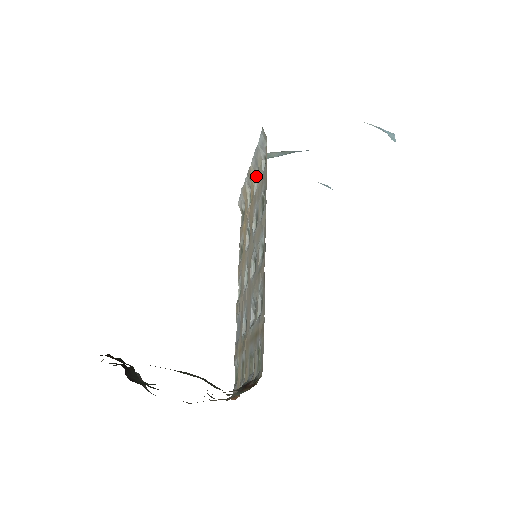
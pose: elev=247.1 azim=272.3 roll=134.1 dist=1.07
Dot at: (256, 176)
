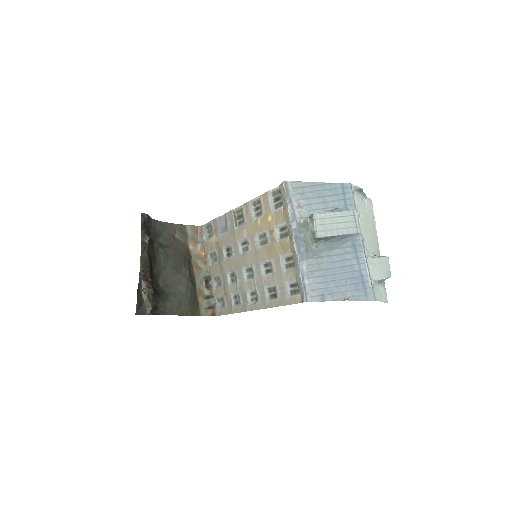
Dot at: (292, 254)
